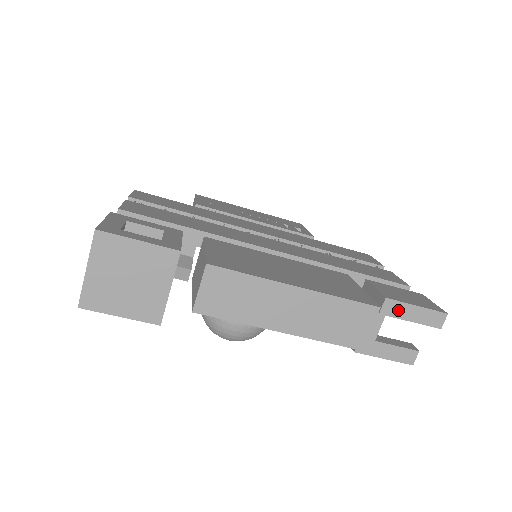
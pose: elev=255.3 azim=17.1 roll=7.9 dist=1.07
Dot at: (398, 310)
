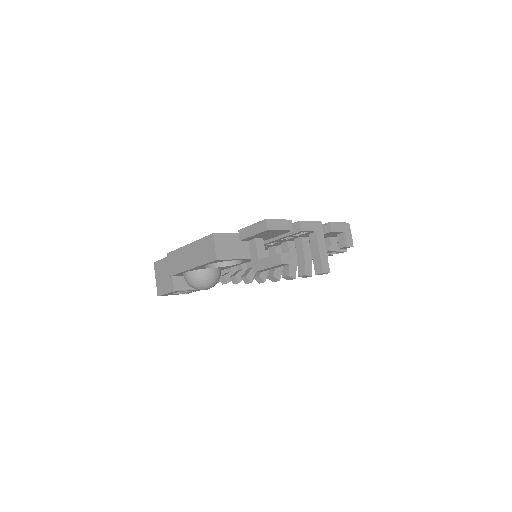
Dot at: (246, 233)
